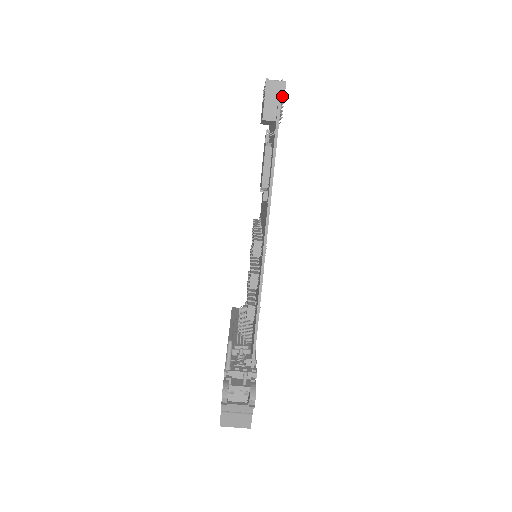
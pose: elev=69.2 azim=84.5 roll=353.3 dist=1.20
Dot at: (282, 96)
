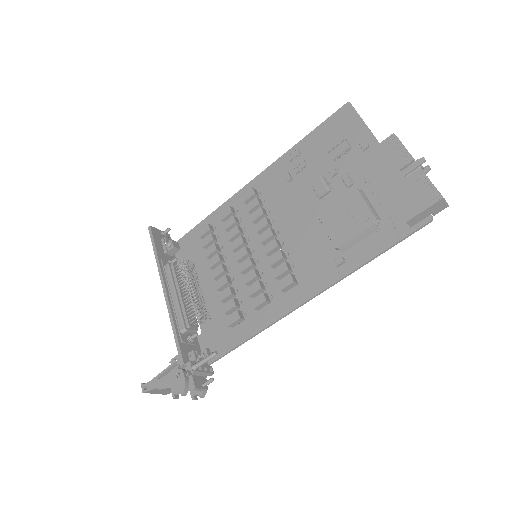
Dot at: (435, 214)
